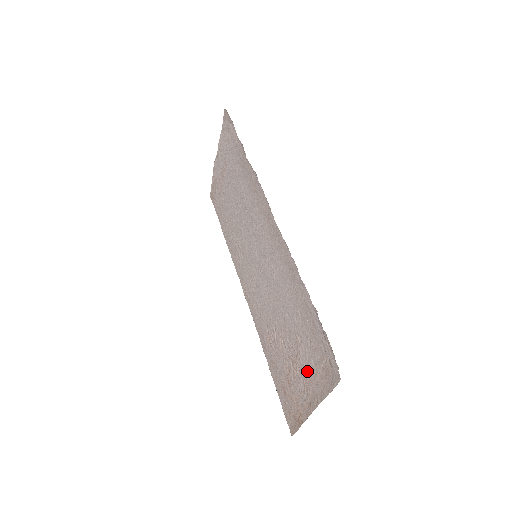
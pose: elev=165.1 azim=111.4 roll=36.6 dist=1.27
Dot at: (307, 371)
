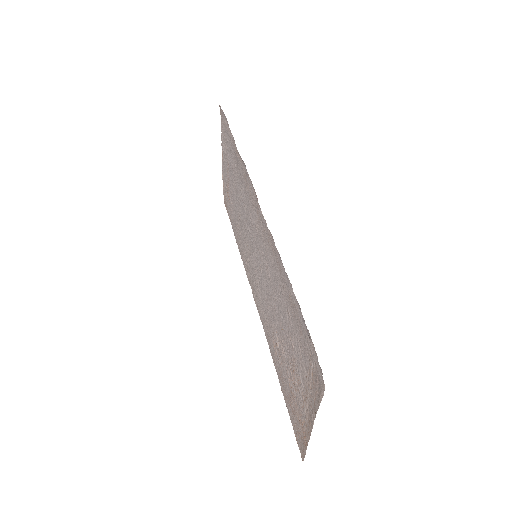
Dot at: (302, 380)
